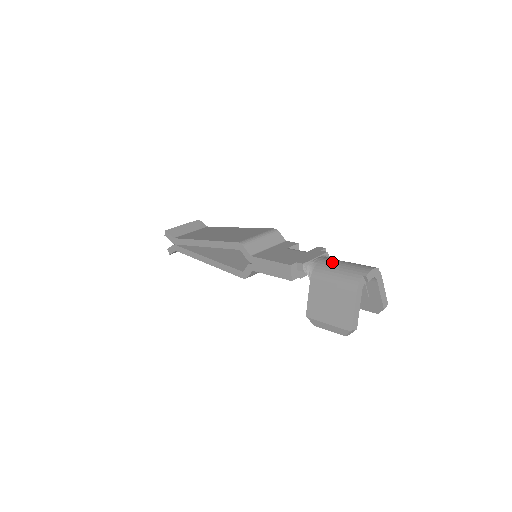
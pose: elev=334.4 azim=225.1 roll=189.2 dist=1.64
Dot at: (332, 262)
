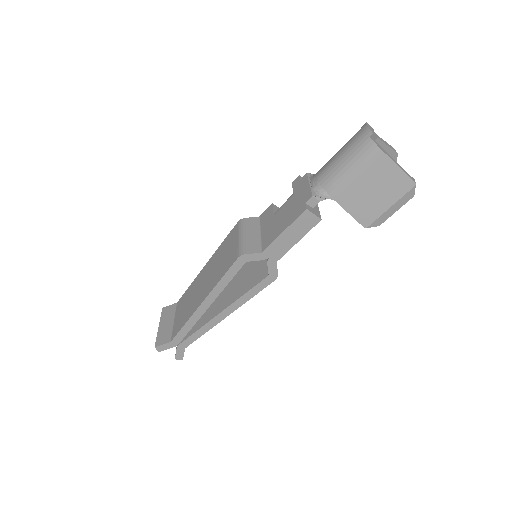
Dot at: (329, 166)
